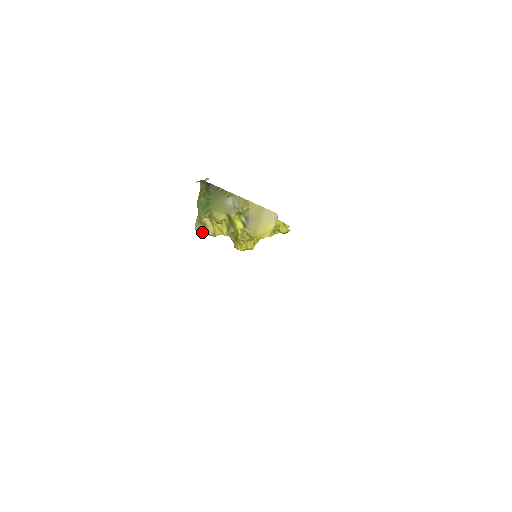
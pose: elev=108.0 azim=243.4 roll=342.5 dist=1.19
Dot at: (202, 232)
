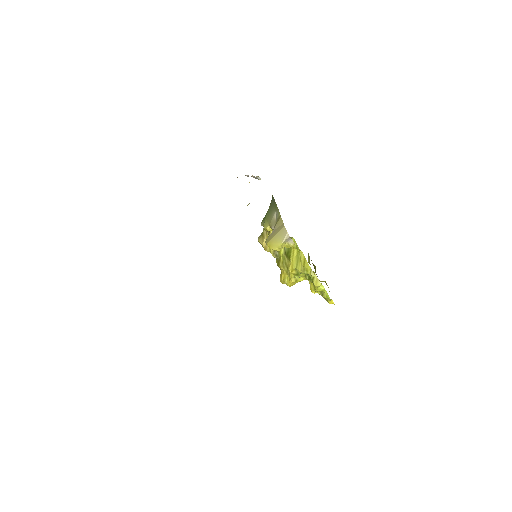
Dot at: (260, 241)
